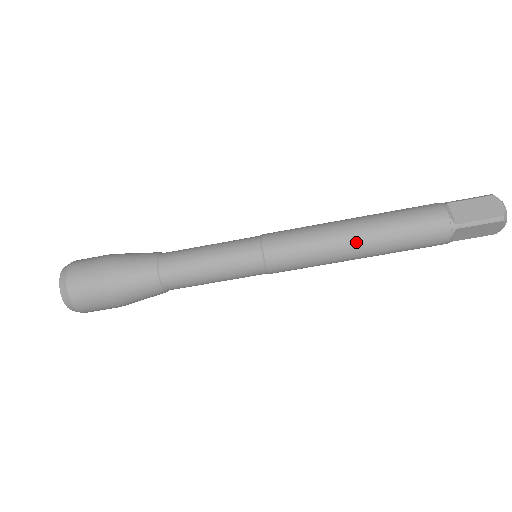
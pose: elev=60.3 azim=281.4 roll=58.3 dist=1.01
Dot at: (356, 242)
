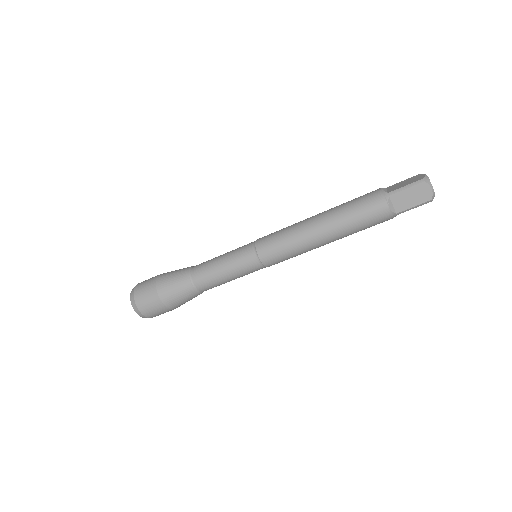
Dot at: (326, 242)
